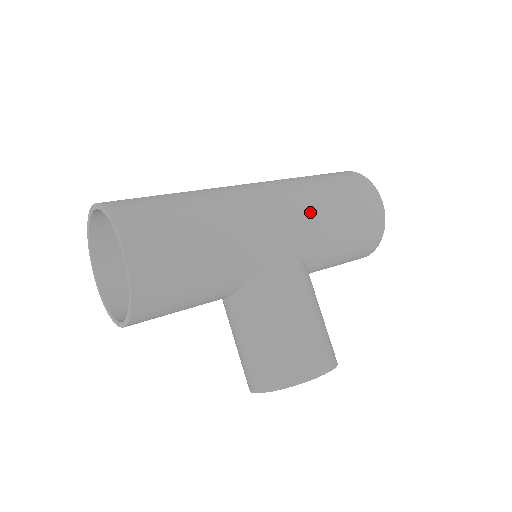
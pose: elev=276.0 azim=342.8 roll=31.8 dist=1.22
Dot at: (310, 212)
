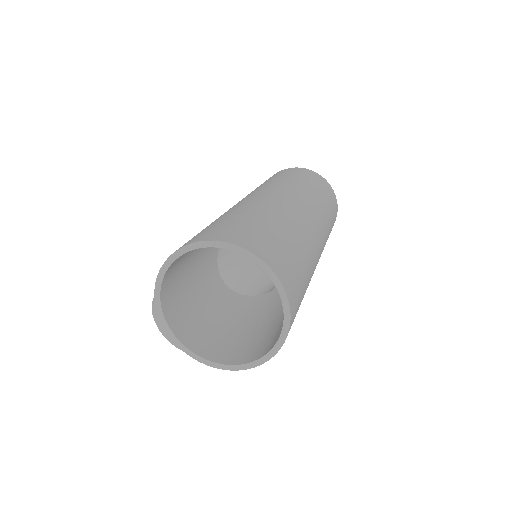
Dot at: occluded
